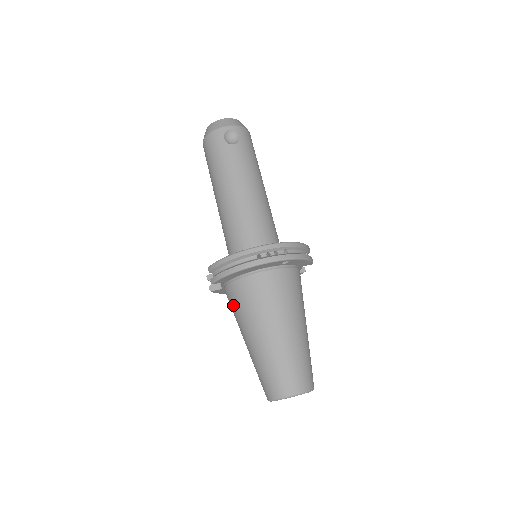
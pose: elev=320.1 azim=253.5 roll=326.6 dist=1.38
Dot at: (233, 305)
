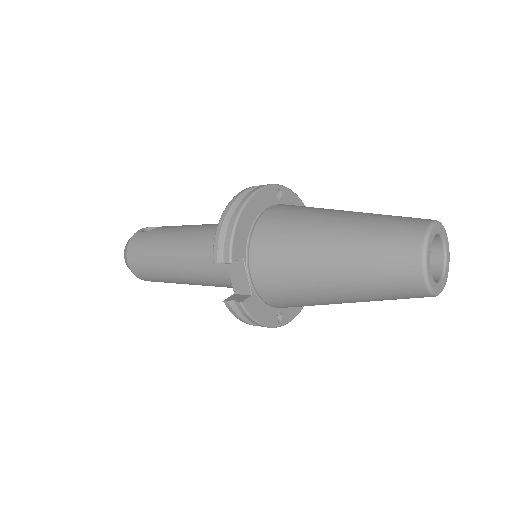
Dot at: (274, 264)
